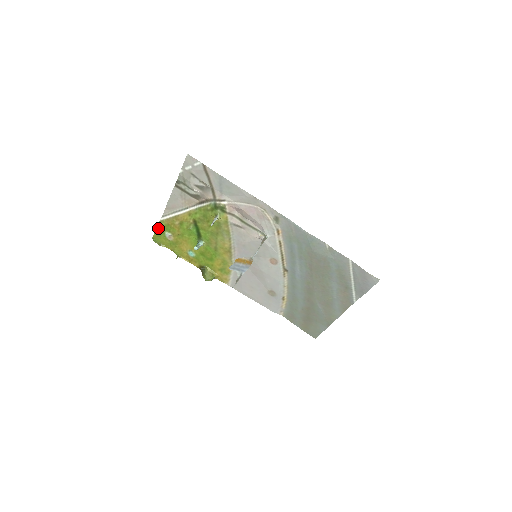
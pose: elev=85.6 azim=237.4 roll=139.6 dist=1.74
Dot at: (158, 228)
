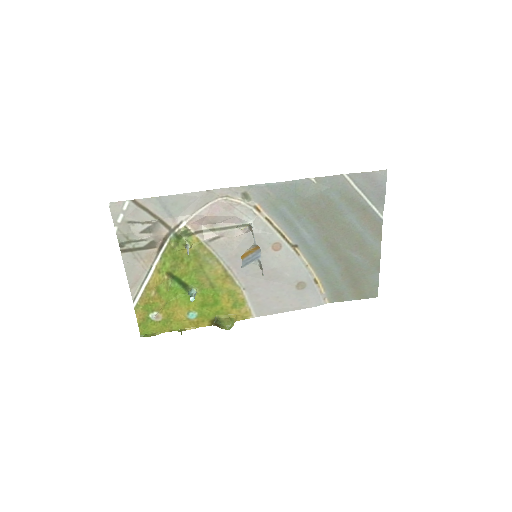
Dot at: (138, 318)
